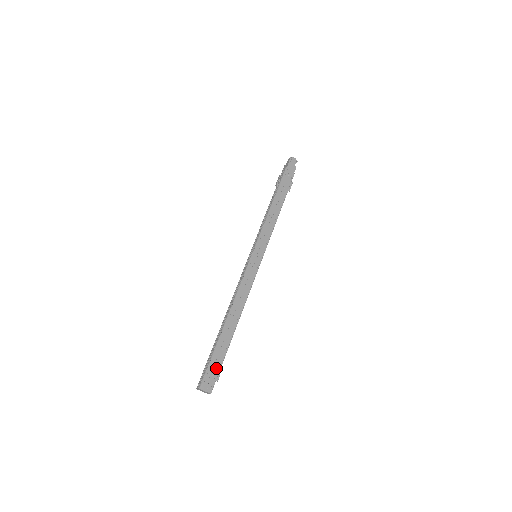
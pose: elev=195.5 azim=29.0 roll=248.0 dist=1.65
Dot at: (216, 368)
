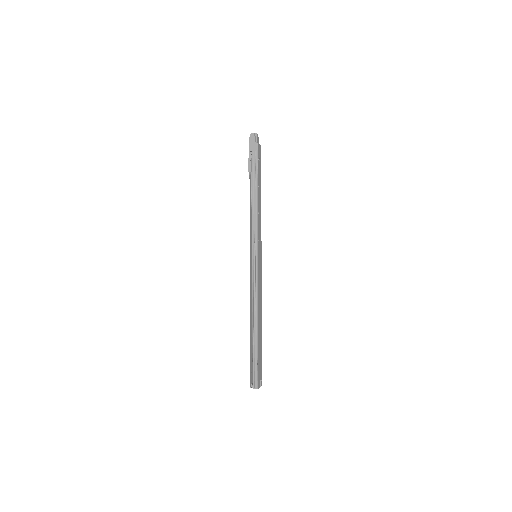
Dot at: (260, 366)
